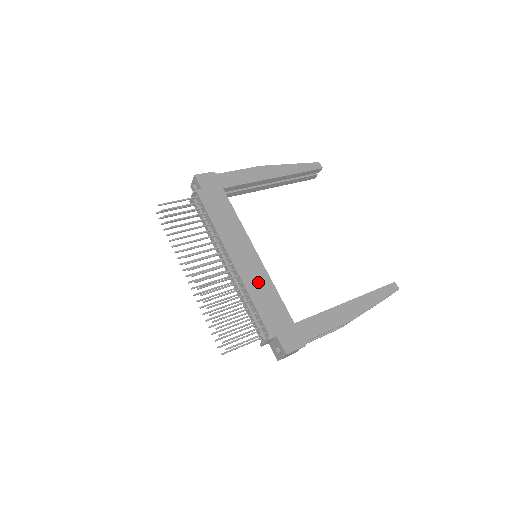
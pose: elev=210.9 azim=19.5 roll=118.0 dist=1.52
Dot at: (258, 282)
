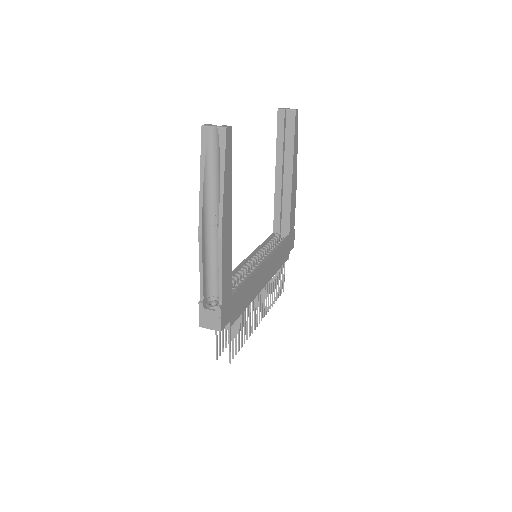
Dot at: (275, 263)
